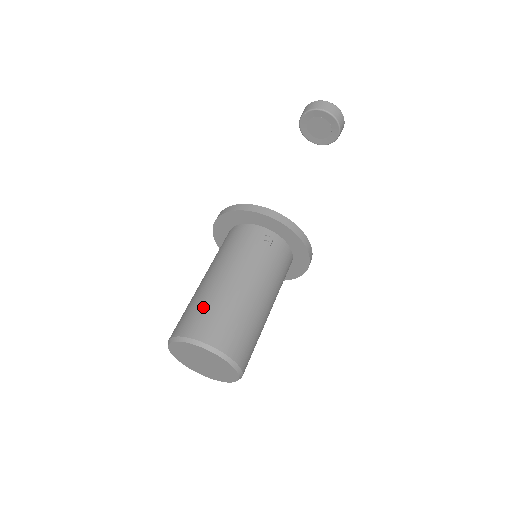
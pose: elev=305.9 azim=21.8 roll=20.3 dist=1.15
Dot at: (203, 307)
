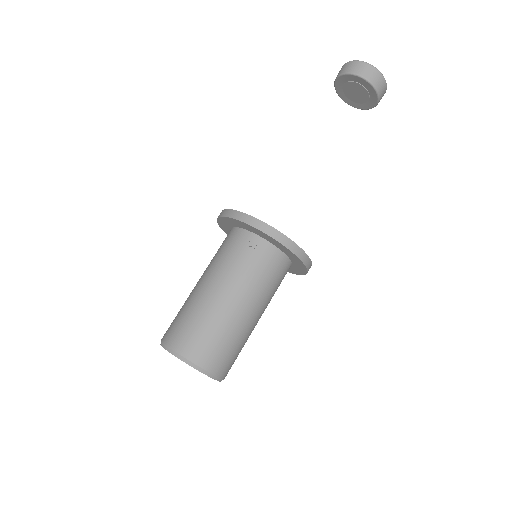
Dot at: (182, 316)
